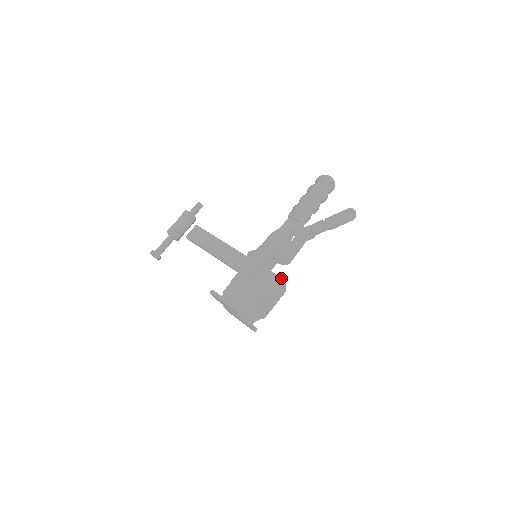
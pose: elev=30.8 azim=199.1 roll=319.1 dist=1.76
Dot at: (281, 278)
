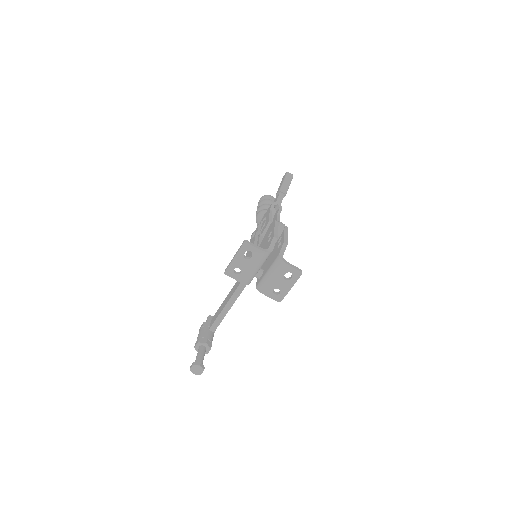
Dot at: occluded
